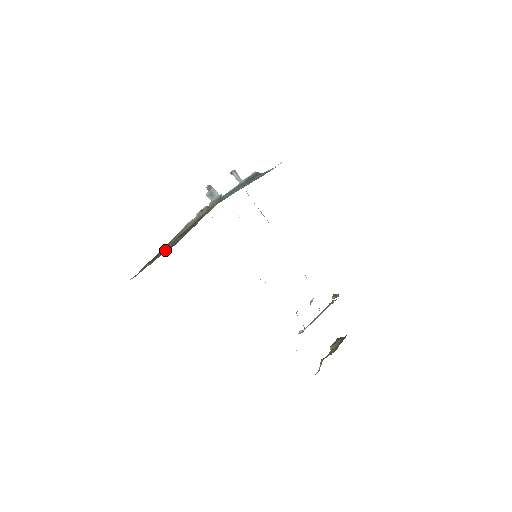
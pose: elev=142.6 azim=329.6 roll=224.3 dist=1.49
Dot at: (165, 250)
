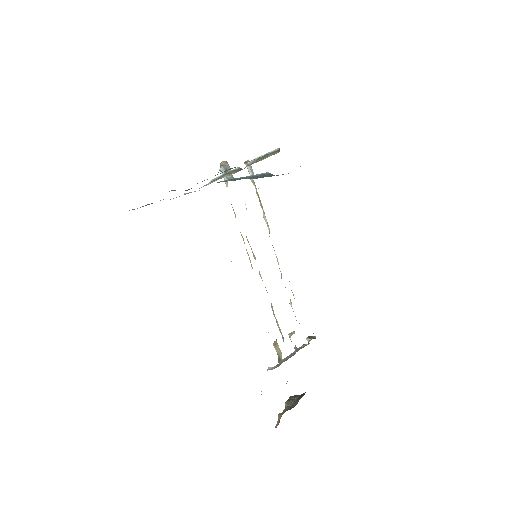
Dot at: occluded
